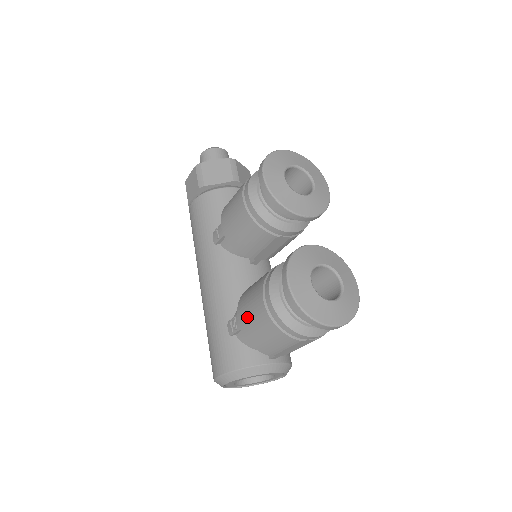
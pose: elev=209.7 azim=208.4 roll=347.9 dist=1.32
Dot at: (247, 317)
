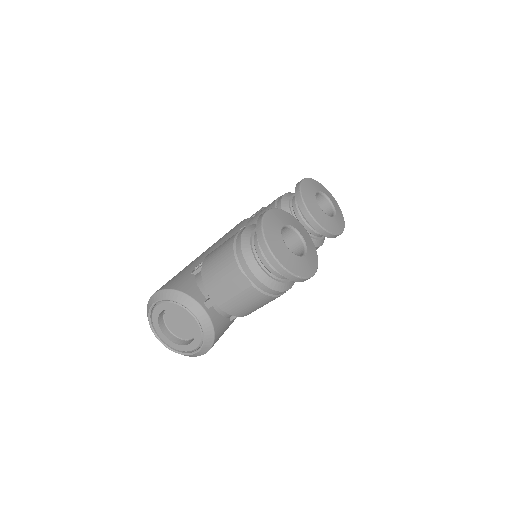
Dot at: (217, 248)
